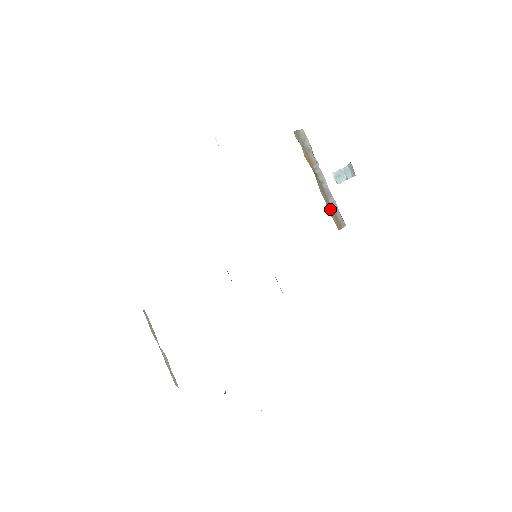
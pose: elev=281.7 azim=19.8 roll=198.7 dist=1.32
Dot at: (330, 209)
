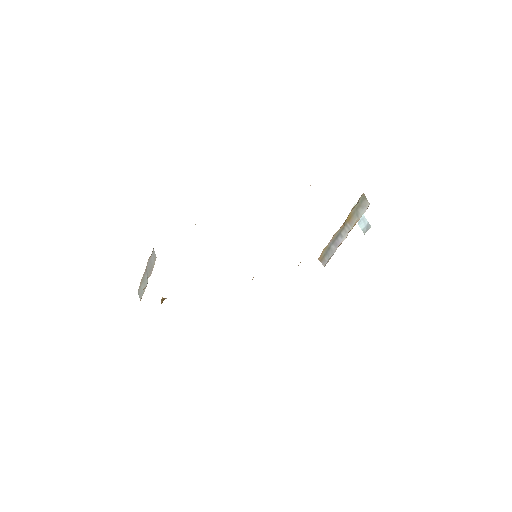
Dot at: (327, 248)
